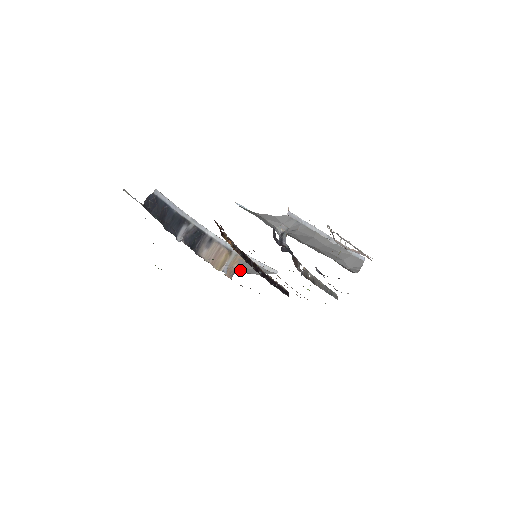
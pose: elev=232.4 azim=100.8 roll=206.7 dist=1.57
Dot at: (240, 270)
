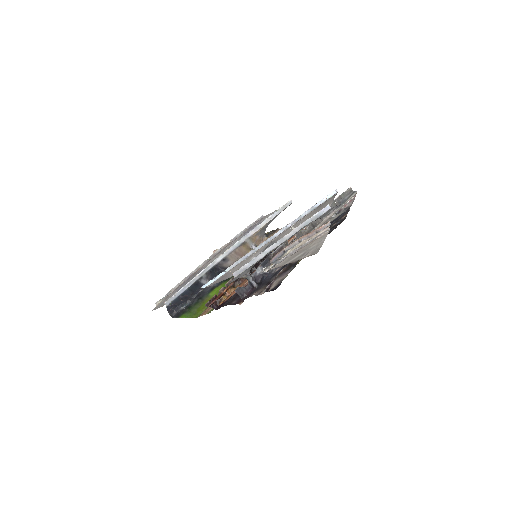
Dot at: (265, 229)
